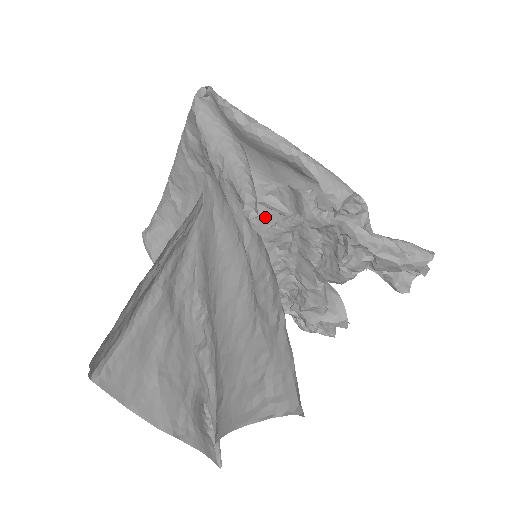
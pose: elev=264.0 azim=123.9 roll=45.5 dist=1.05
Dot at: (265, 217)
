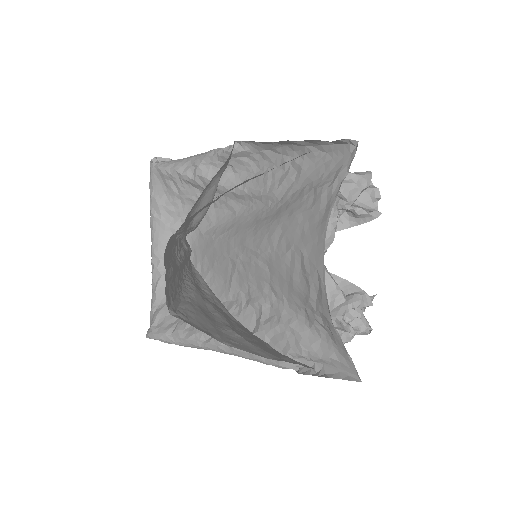
Dot at: occluded
